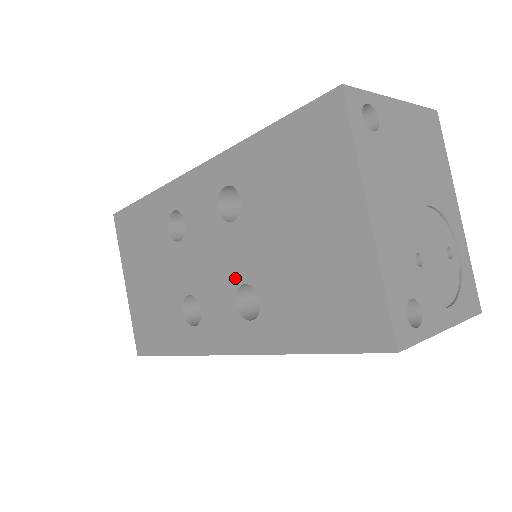
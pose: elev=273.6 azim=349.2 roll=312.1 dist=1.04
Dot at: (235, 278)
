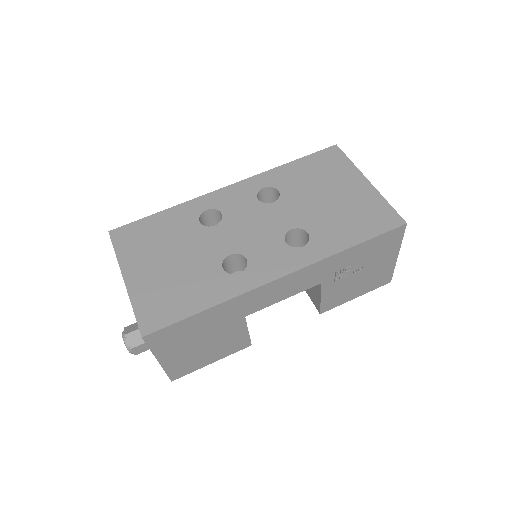
Dot at: (282, 229)
